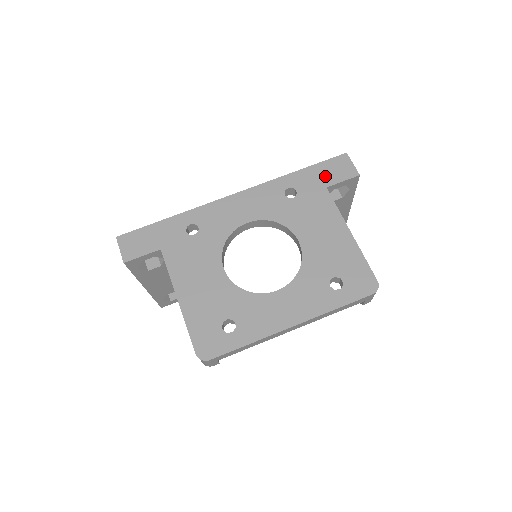
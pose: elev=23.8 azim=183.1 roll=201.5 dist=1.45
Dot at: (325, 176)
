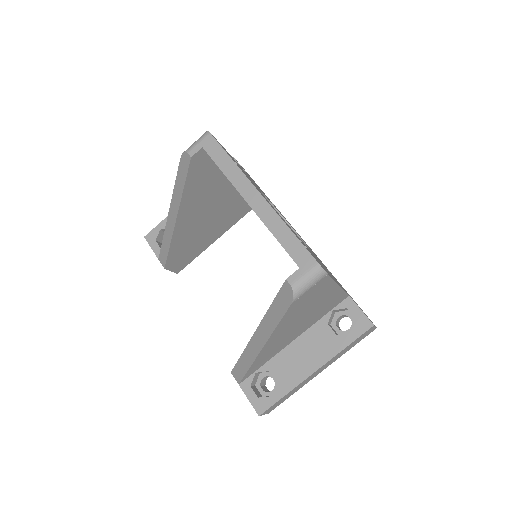
Dot at: (354, 301)
